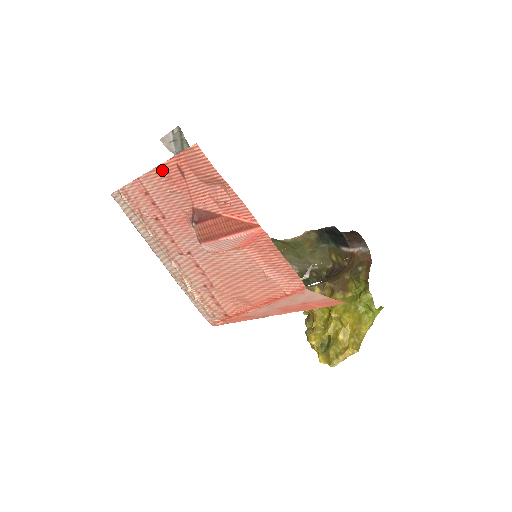
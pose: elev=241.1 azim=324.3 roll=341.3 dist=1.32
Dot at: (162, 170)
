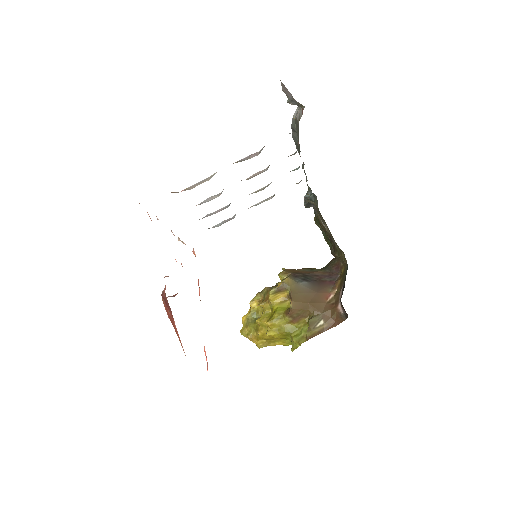
Dot at: occluded
